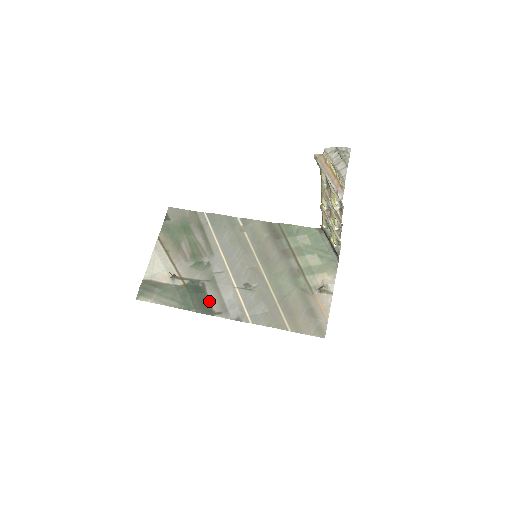
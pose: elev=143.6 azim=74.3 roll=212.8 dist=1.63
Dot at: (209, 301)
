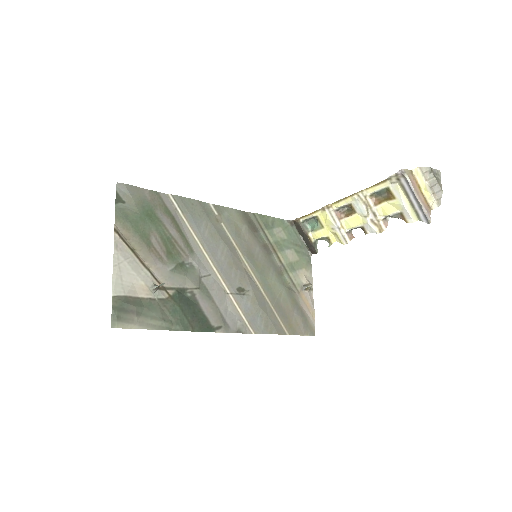
Dot at: (205, 314)
